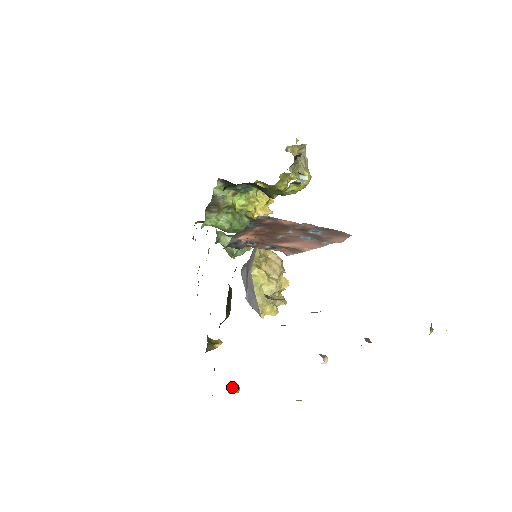
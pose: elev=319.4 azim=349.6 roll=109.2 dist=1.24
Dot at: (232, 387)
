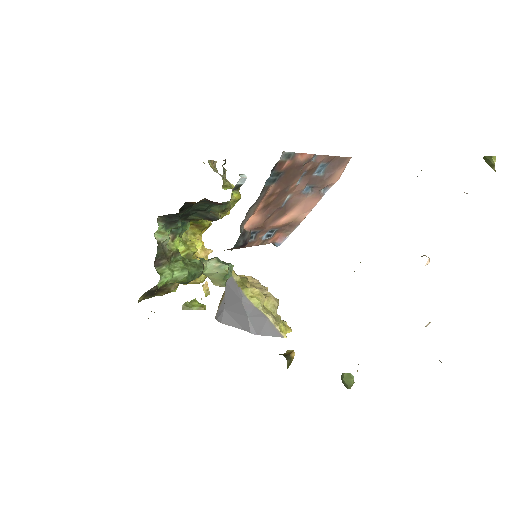
Dot at: (350, 374)
